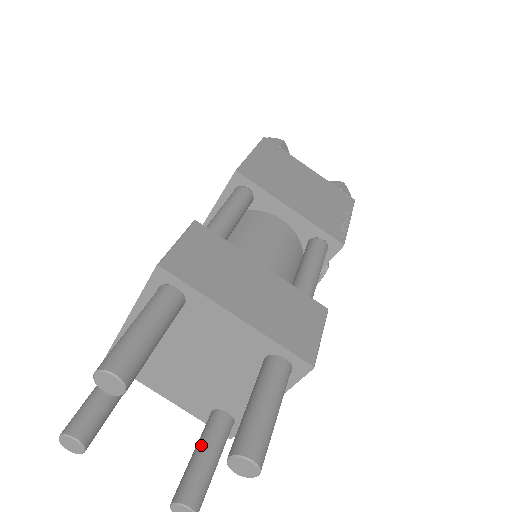
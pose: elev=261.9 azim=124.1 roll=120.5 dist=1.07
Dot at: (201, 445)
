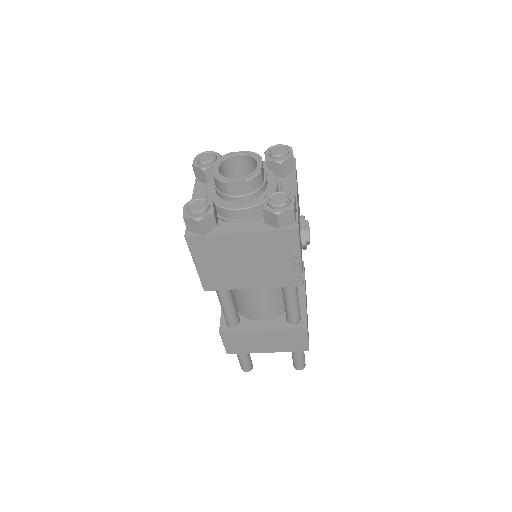
Dot at: occluded
